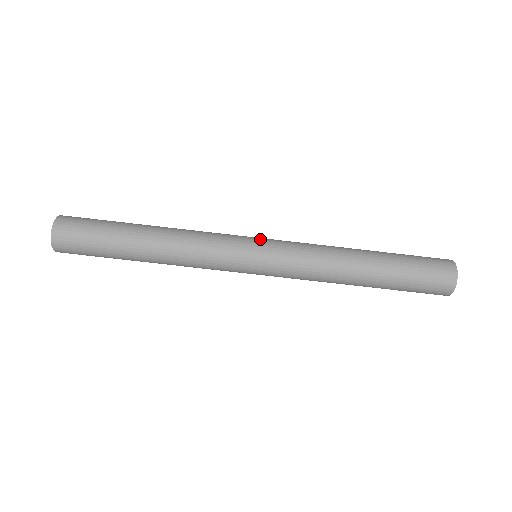
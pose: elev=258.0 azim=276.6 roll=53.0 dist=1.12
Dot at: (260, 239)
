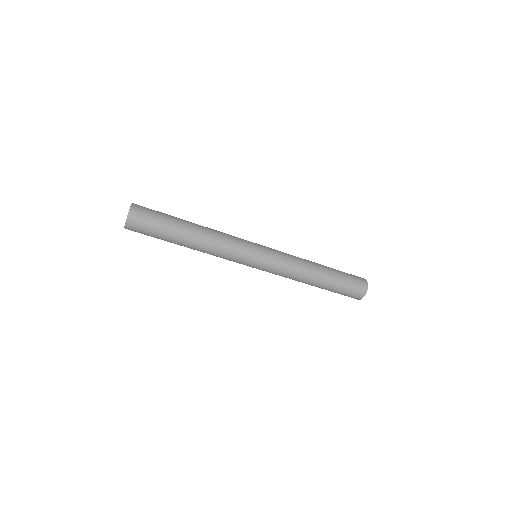
Dot at: (262, 255)
